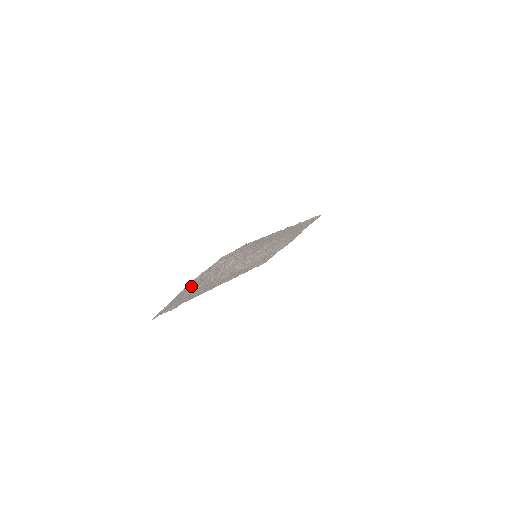
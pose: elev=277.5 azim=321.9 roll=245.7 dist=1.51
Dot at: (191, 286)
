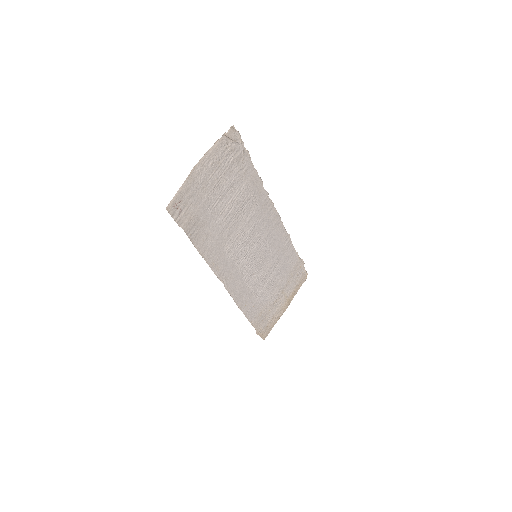
Dot at: (204, 174)
